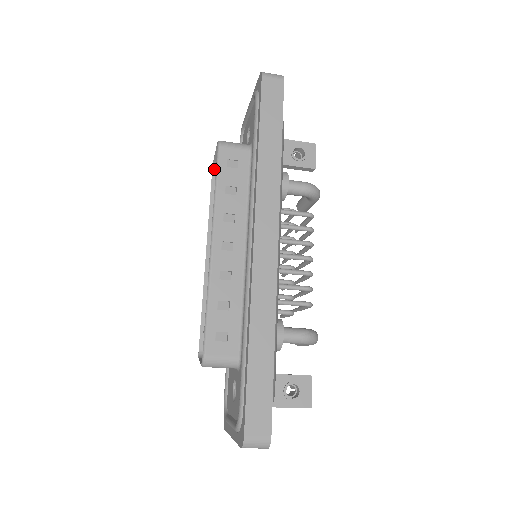
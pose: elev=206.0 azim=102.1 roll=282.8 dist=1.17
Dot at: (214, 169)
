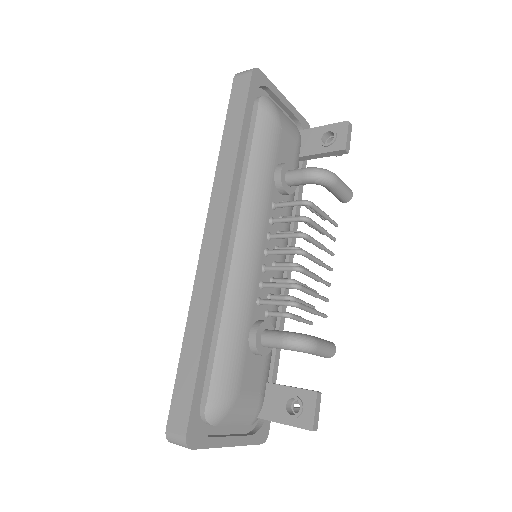
Dot at: occluded
